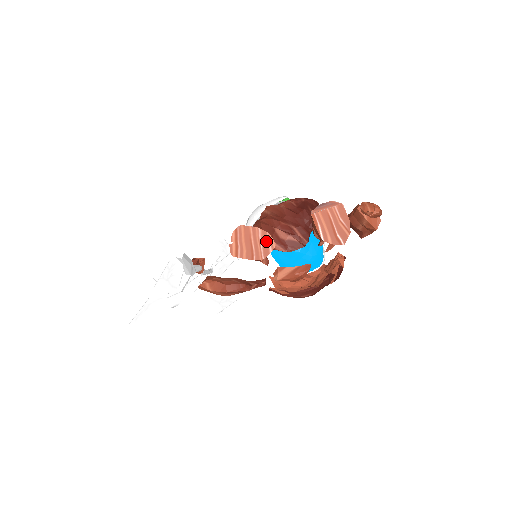
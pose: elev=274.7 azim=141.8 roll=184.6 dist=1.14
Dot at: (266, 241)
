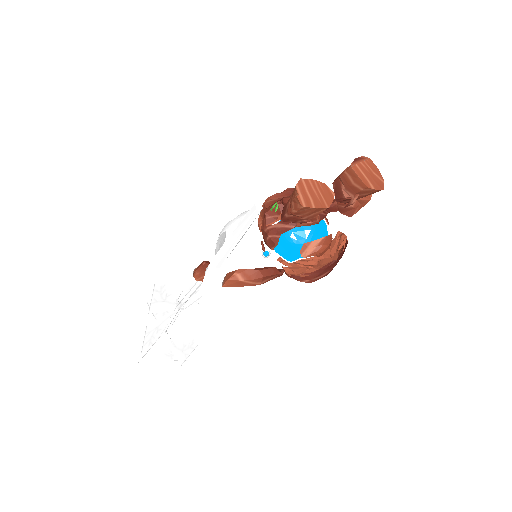
Dot at: (326, 191)
